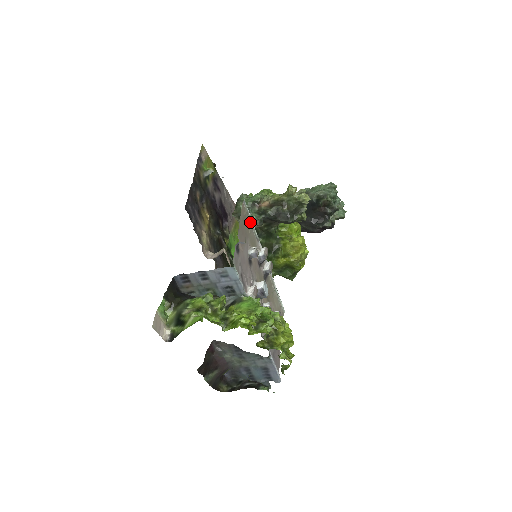
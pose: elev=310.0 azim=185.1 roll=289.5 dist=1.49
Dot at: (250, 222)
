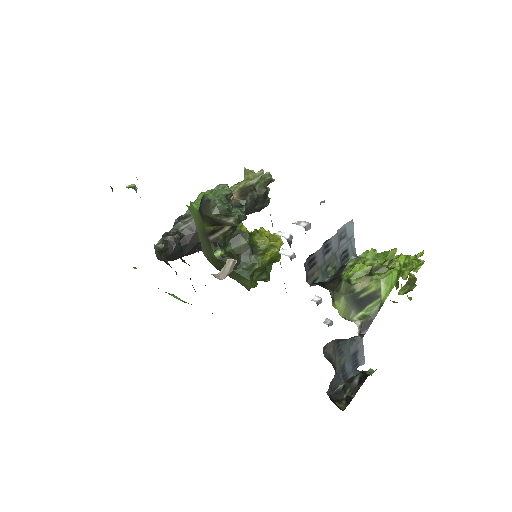
Dot at: occluded
